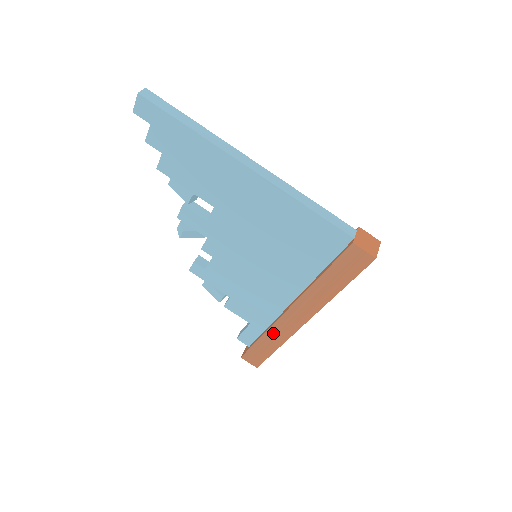
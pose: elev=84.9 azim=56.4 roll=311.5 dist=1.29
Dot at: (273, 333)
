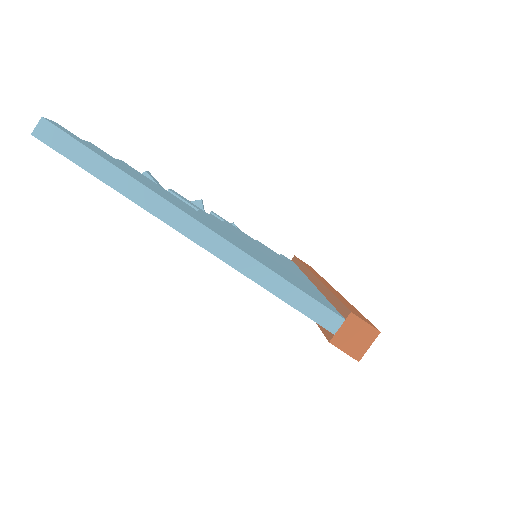
Dot at: occluded
